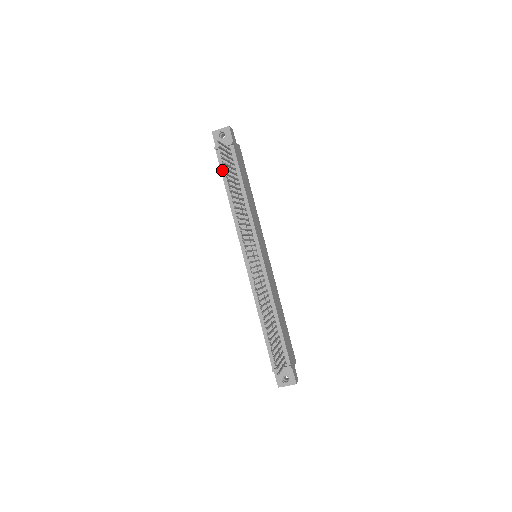
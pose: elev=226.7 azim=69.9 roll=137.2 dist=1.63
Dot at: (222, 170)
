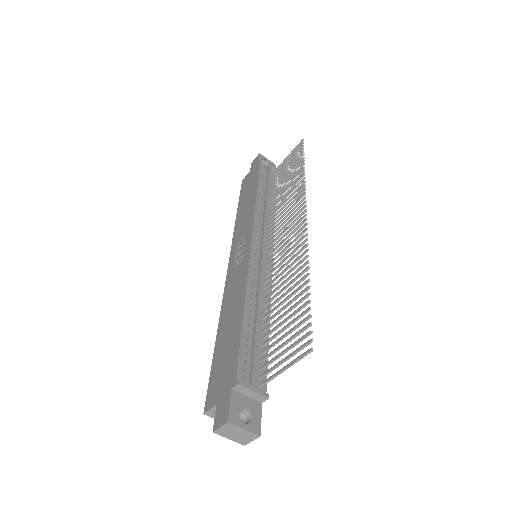
Dot at: (260, 174)
